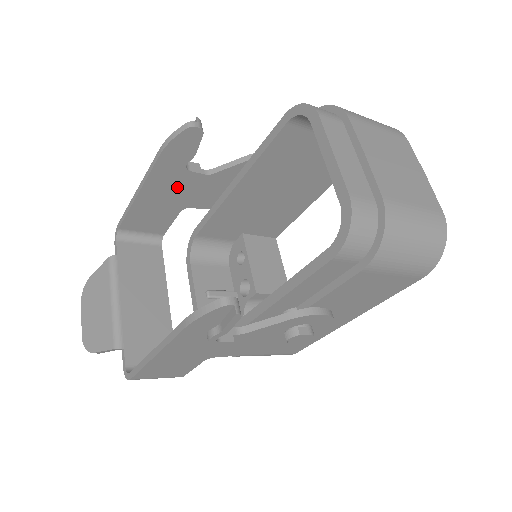
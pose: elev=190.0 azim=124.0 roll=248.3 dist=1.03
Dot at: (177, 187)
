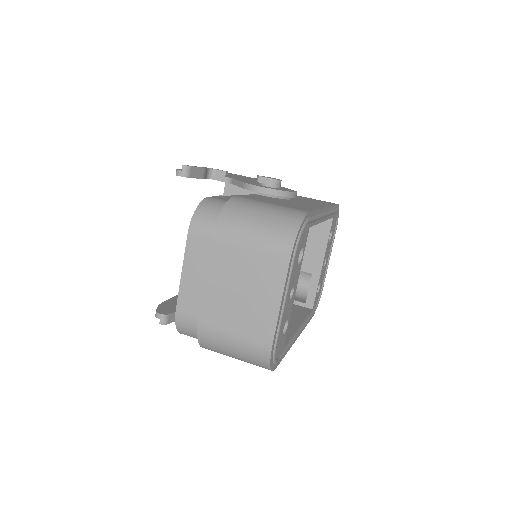
Dot at: occluded
